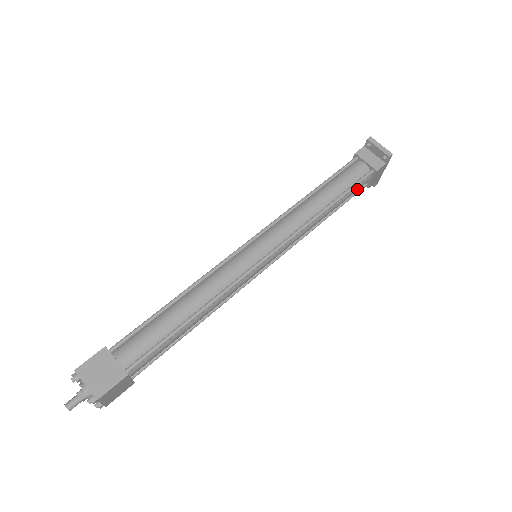
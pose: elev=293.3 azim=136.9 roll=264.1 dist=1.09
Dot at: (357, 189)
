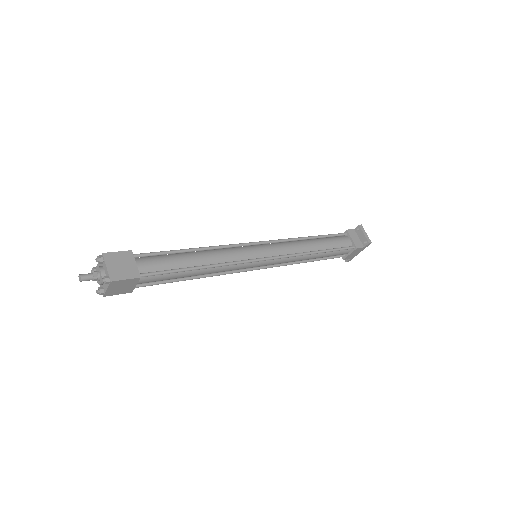
Dot at: (338, 254)
